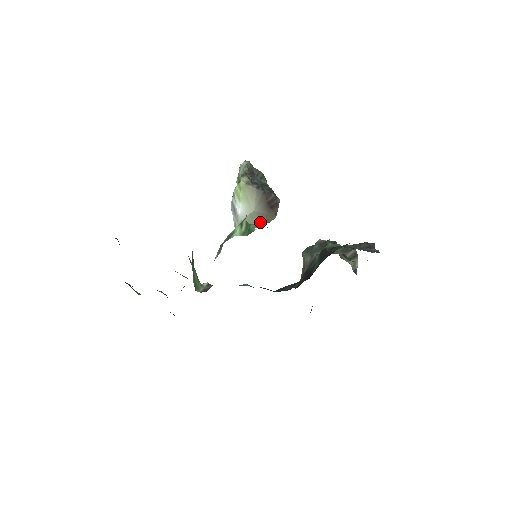
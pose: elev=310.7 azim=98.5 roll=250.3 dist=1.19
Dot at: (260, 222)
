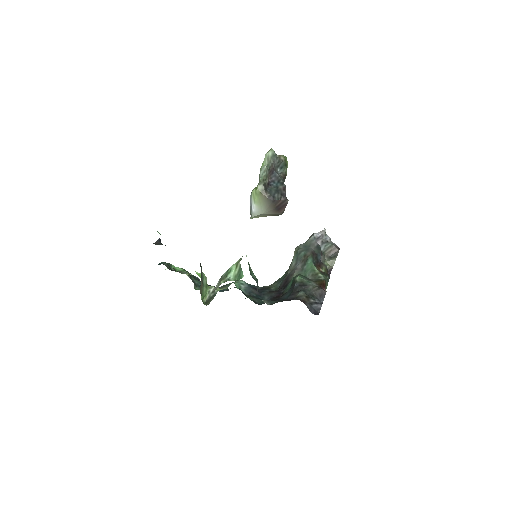
Dot at: occluded
